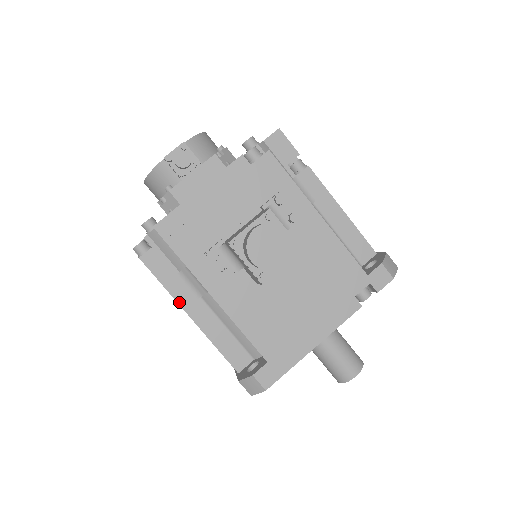
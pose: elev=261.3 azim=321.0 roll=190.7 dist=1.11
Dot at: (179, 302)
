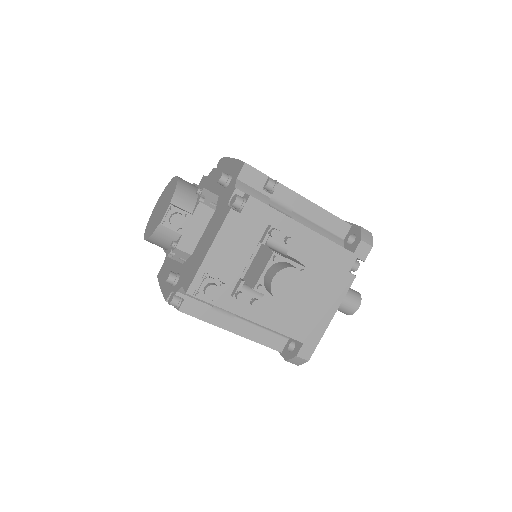
Dot at: (221, 327)
